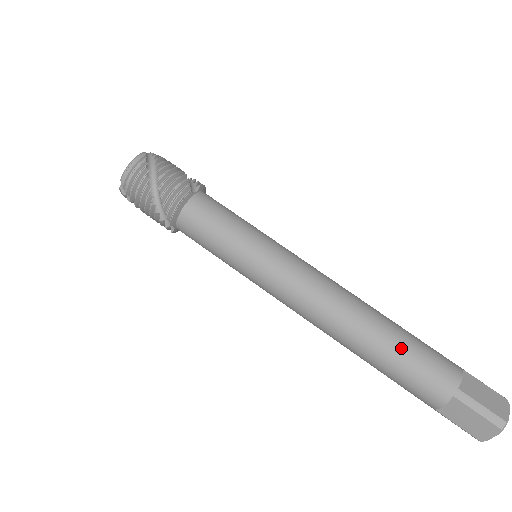
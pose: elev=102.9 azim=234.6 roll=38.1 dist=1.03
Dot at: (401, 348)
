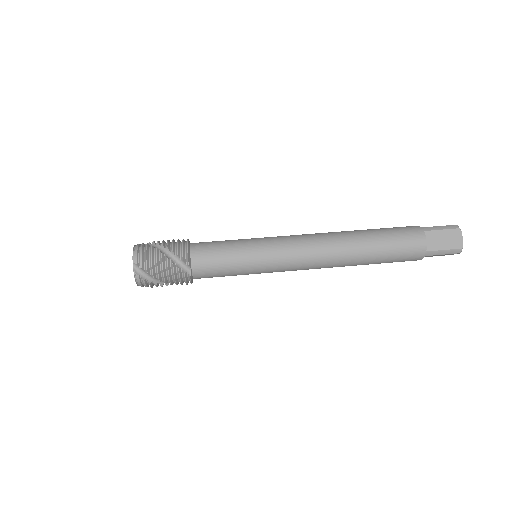
Dot at: (377, 230)
